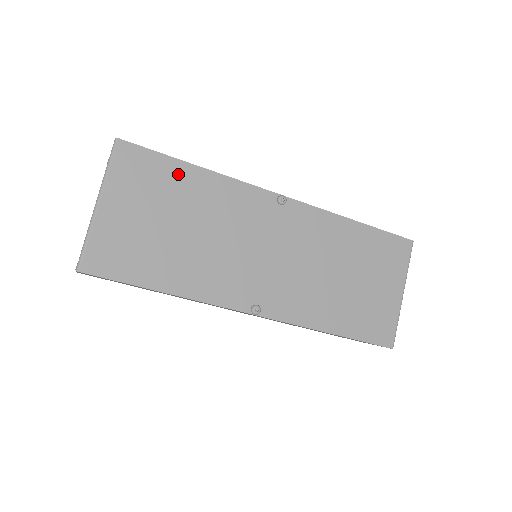
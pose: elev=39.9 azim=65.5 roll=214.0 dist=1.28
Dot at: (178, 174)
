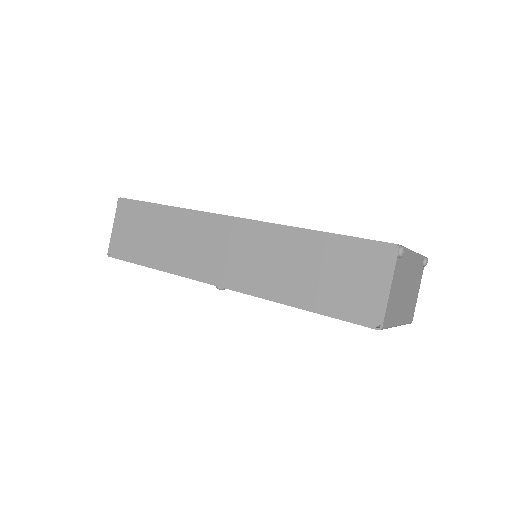
Dot at: occluded
